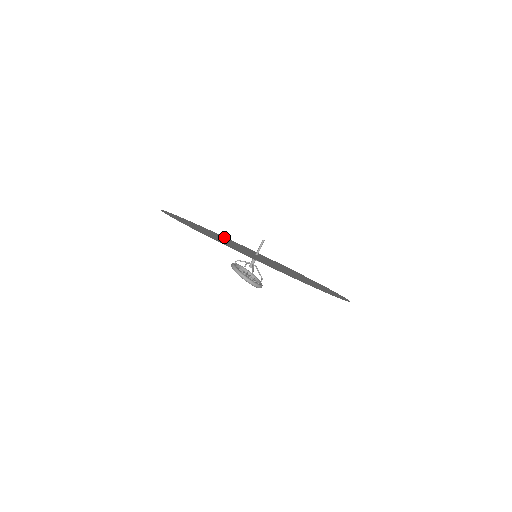
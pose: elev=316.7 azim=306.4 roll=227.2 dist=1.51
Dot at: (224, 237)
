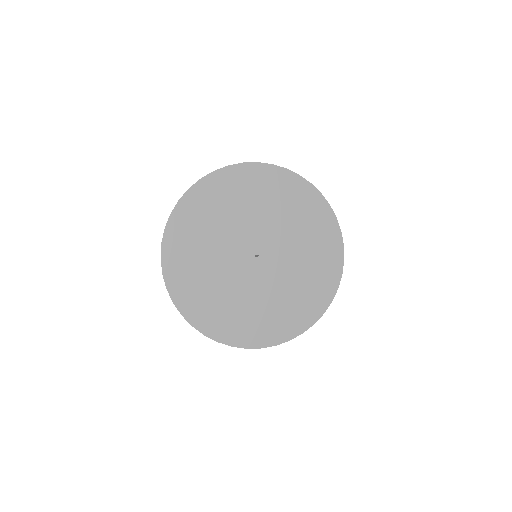
Dot at: (241, 179)
